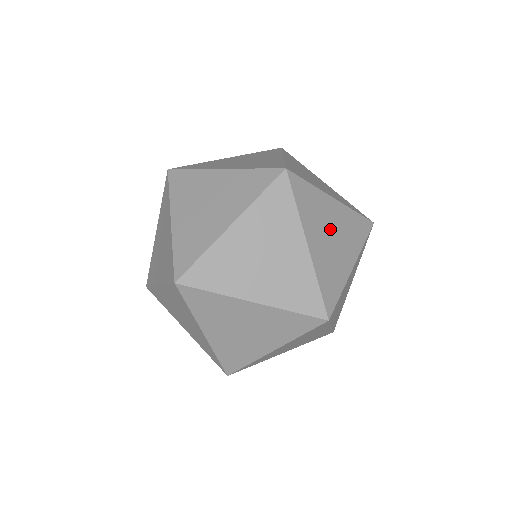
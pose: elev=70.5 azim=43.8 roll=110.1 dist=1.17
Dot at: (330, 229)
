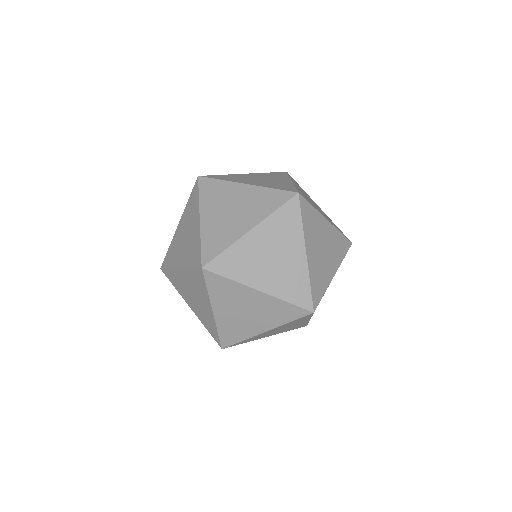
Dot at: (255, 179)
